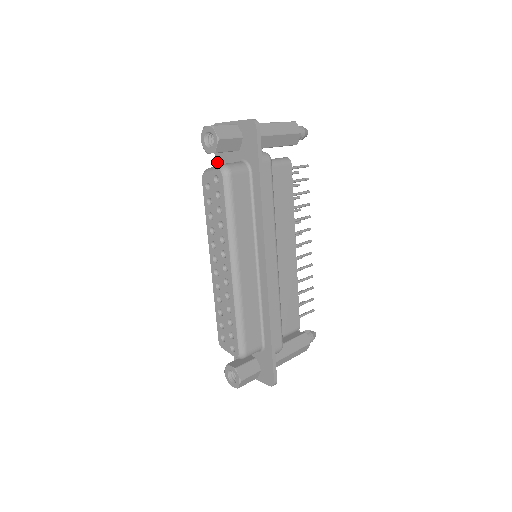
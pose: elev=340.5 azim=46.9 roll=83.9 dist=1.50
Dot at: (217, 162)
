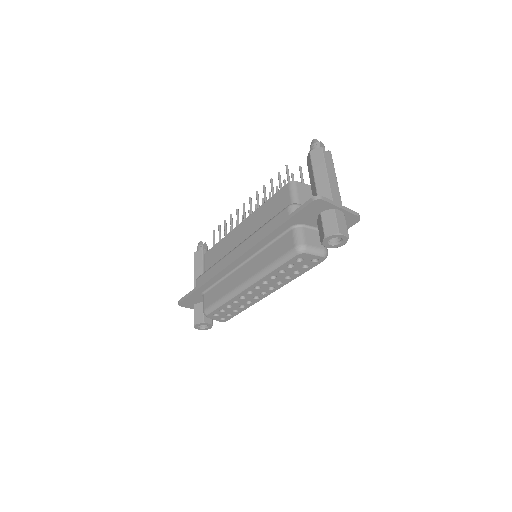
Dot at: (294, 219)
